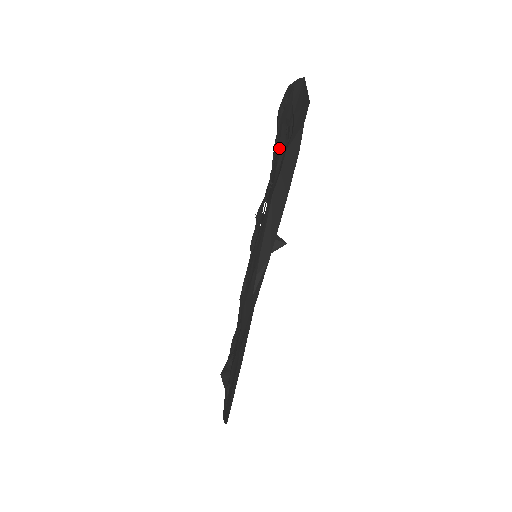
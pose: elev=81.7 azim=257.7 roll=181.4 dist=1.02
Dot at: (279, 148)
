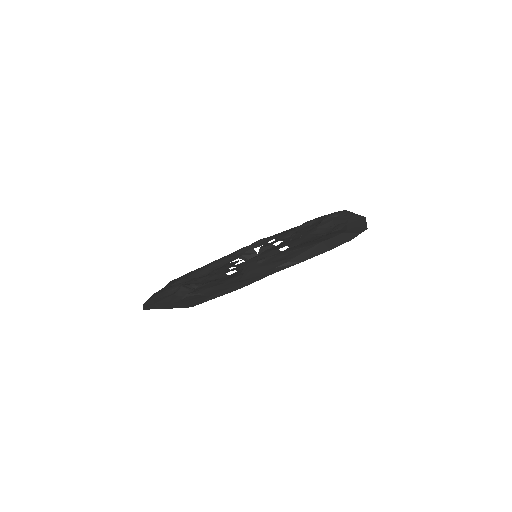
Dot at: (318, 227)
